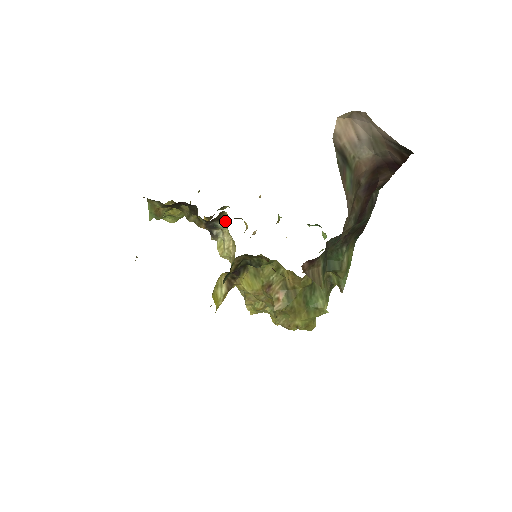
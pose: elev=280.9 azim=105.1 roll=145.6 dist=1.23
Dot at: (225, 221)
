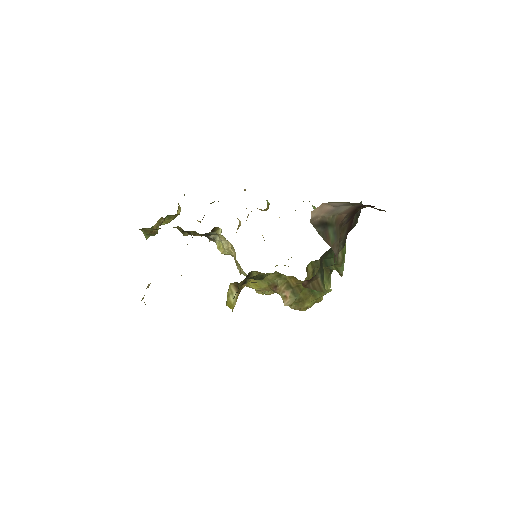
Dot at: (219, 232)
